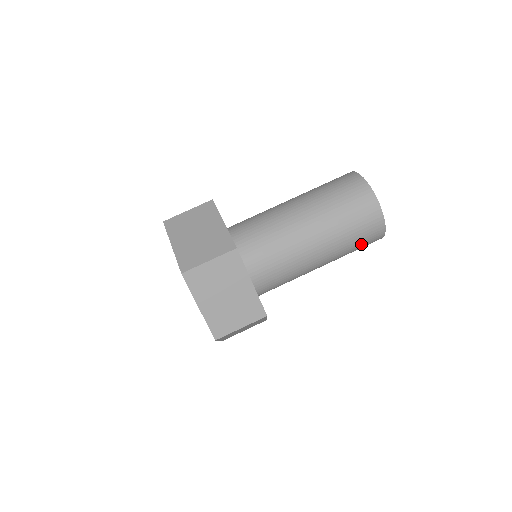
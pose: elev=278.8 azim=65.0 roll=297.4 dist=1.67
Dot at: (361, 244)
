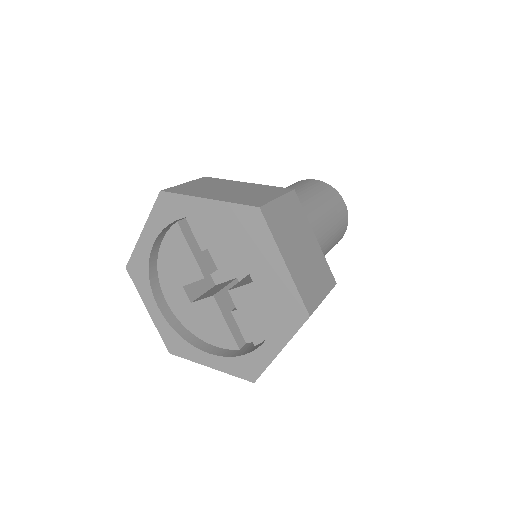
Dot at: (338, 237)
